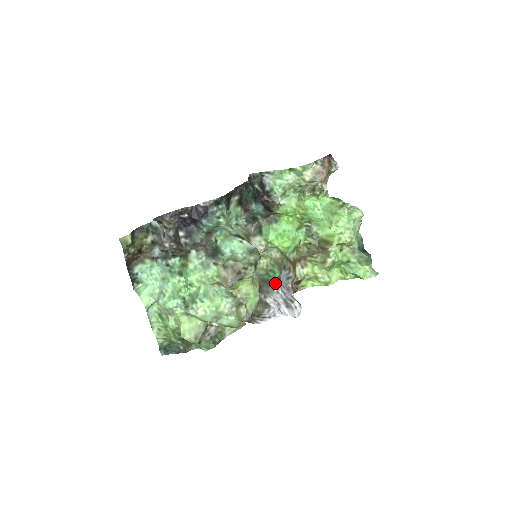
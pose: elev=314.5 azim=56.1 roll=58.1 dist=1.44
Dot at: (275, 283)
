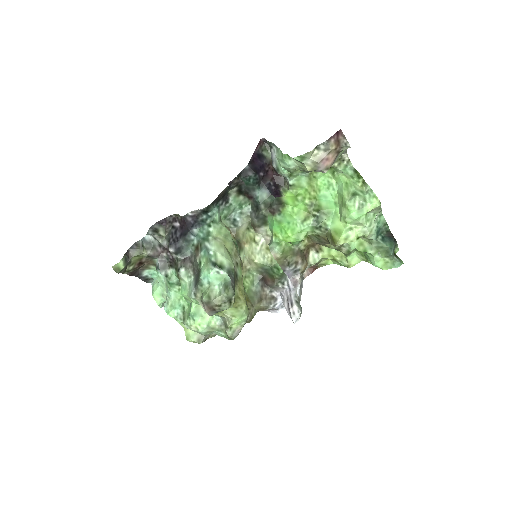
Dot at: (280, 279)
